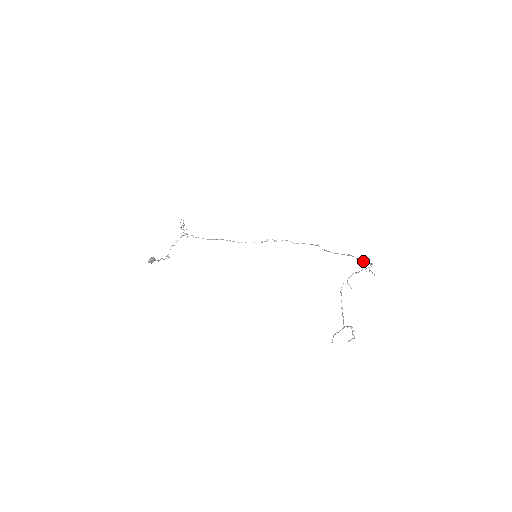
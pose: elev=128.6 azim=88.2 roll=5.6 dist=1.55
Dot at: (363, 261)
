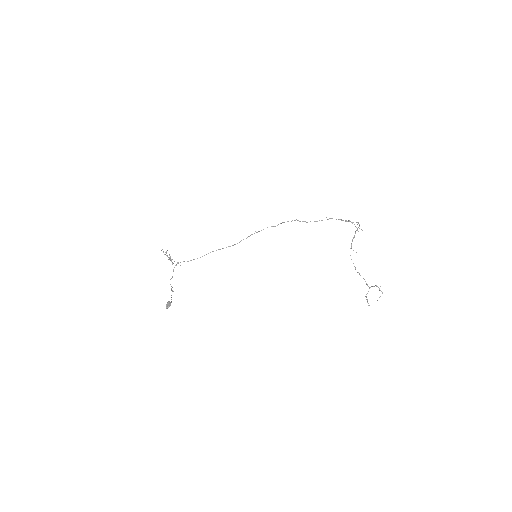
Dot at: (346, 221)
